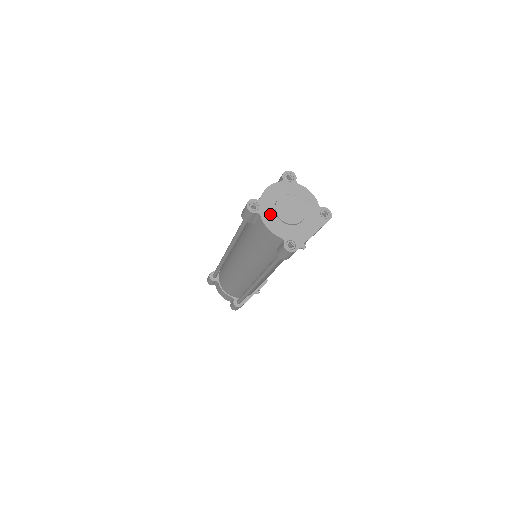
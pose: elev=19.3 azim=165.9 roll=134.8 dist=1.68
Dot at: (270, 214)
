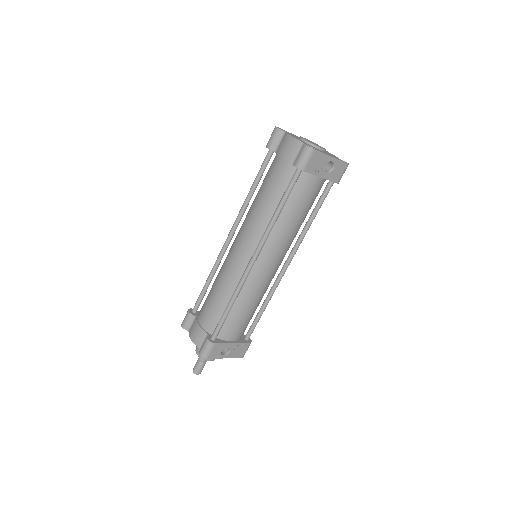
Dot at: (294, 136)
